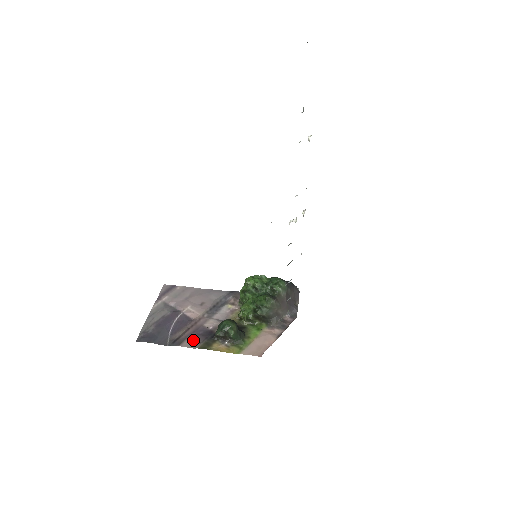
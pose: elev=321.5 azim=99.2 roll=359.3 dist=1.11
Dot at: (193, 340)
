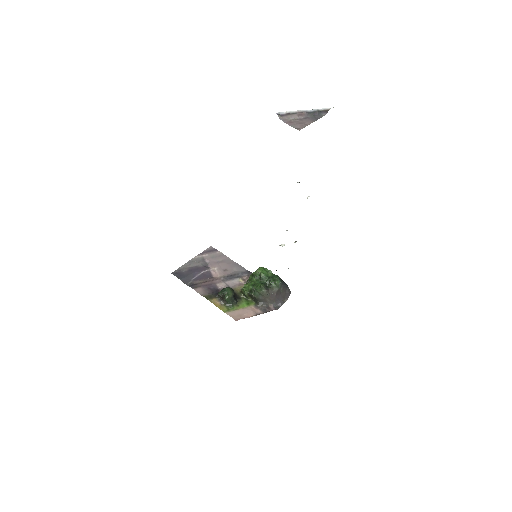
Dot at: (204, 290)
